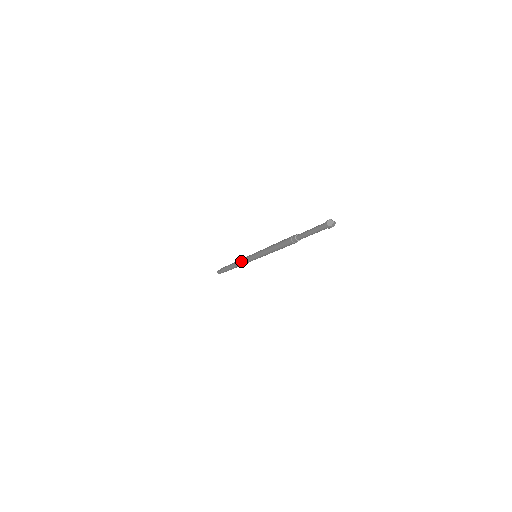
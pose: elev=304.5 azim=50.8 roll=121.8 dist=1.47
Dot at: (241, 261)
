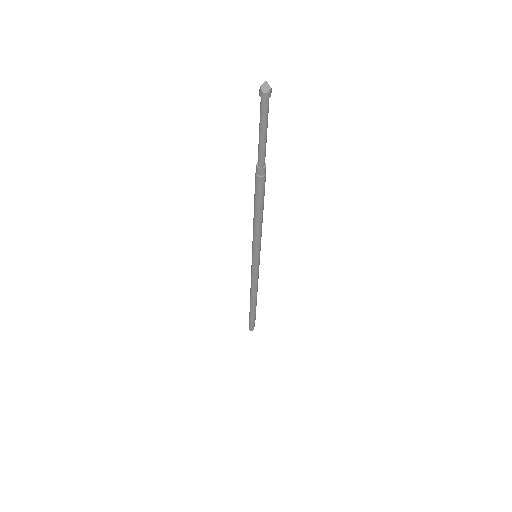
Dot at: occluded
